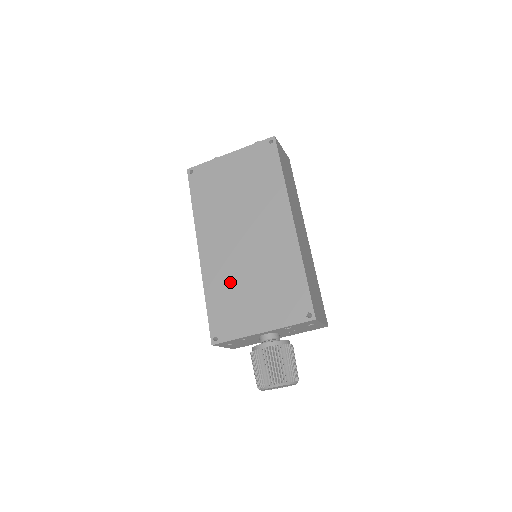
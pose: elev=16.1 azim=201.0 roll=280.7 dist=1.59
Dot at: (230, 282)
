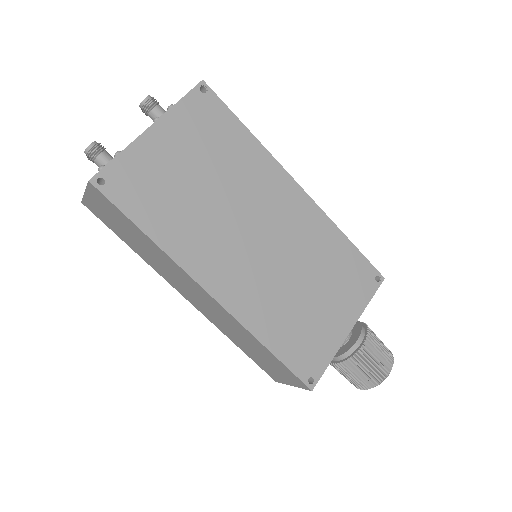
Dot at: (281, 304)
